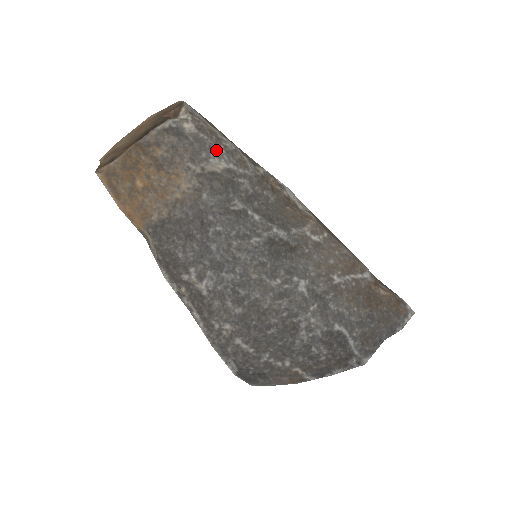
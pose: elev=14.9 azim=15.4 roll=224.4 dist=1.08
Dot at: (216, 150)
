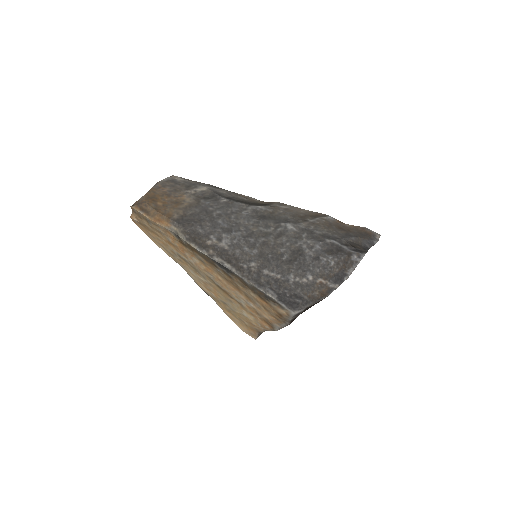
Dot at: (199, 184)
